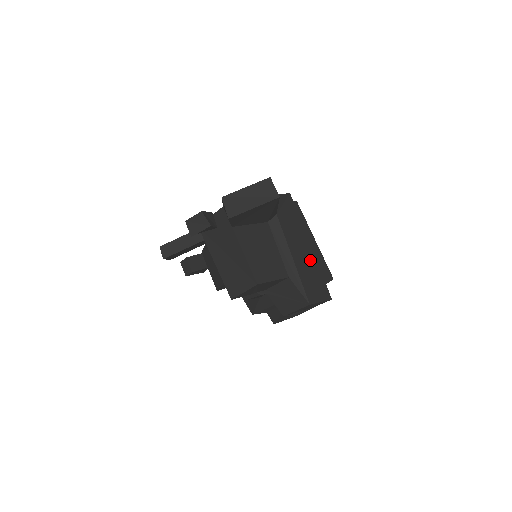
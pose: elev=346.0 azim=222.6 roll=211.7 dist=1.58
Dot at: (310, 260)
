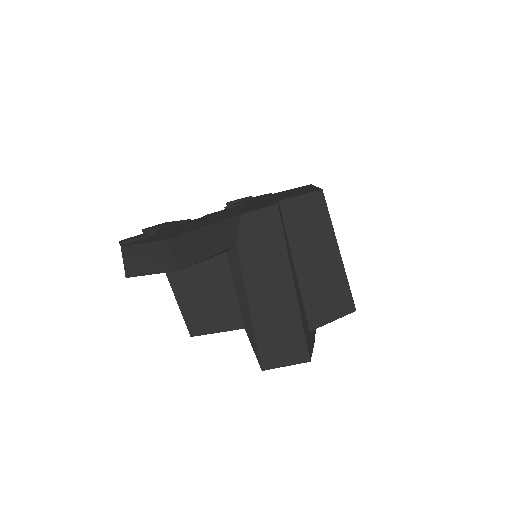
Dot at: (285, 309)
